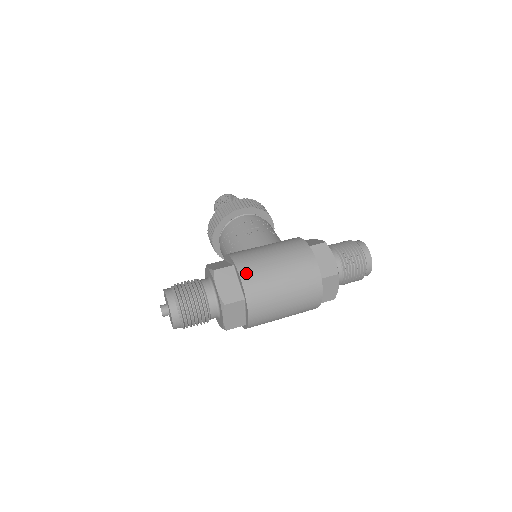
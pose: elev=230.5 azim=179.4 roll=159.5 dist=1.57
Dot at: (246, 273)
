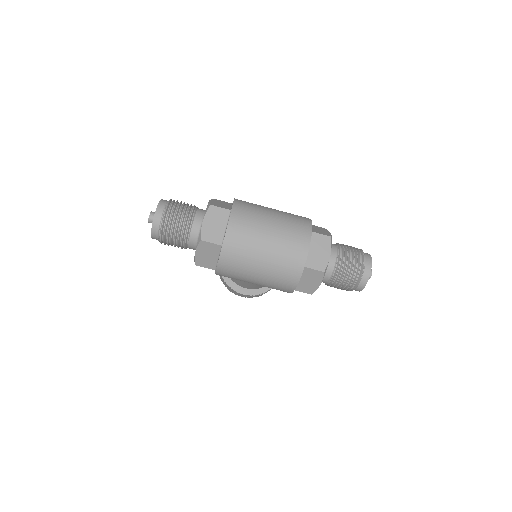
Dot at: (241, 200)
